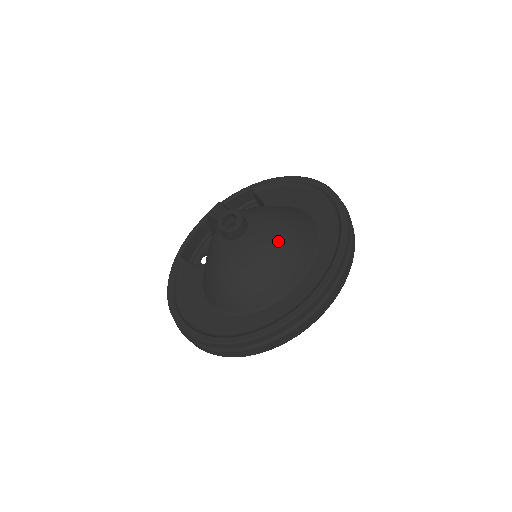
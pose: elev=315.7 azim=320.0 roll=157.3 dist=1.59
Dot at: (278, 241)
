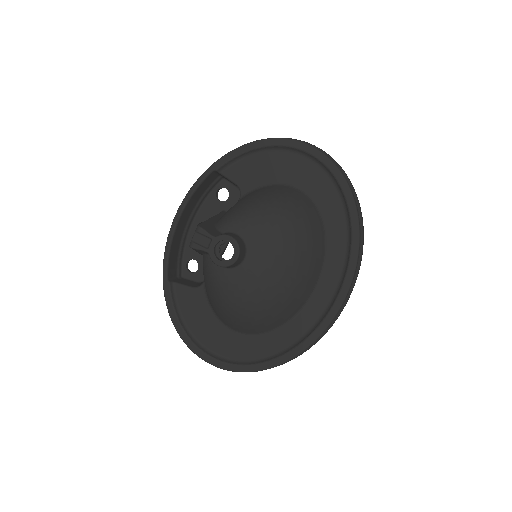
Dot at: (286, 249)
